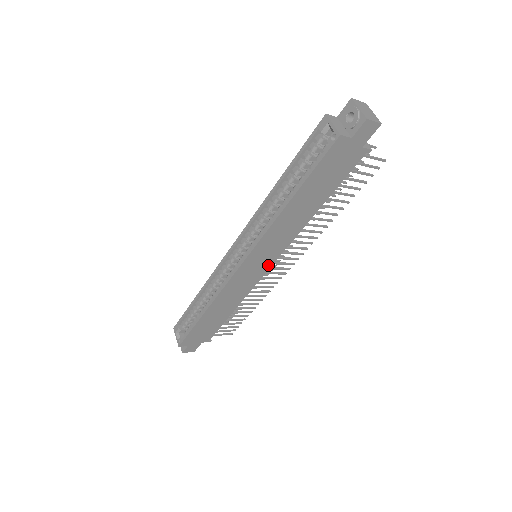
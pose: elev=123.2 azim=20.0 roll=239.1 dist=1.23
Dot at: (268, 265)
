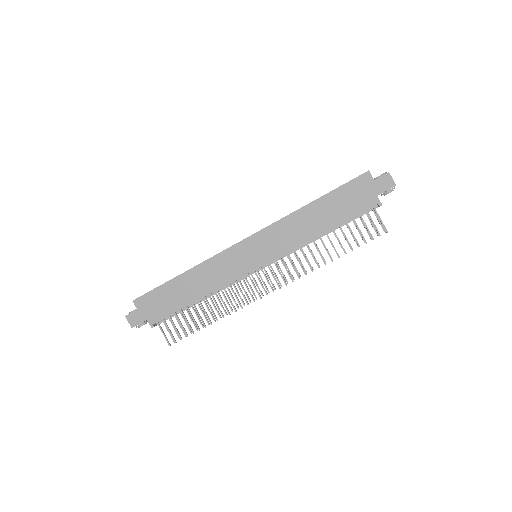
Dot at: (259, 263)
